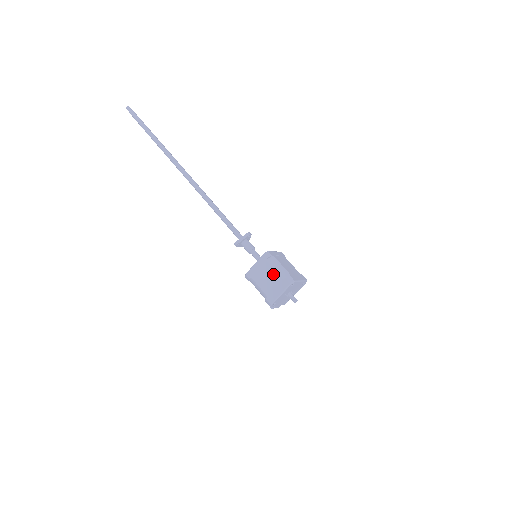
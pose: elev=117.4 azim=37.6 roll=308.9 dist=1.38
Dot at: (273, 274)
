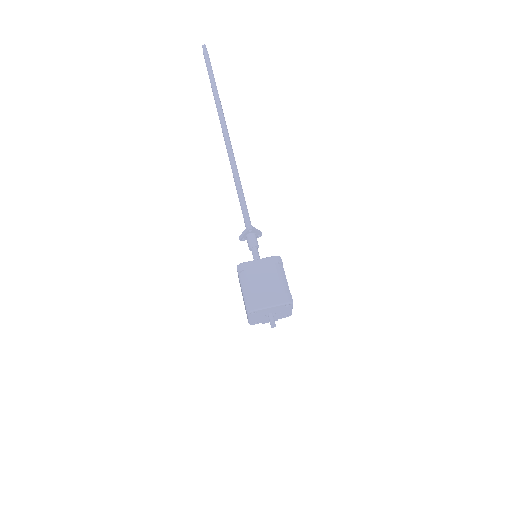
Dot at: (242, 293)
